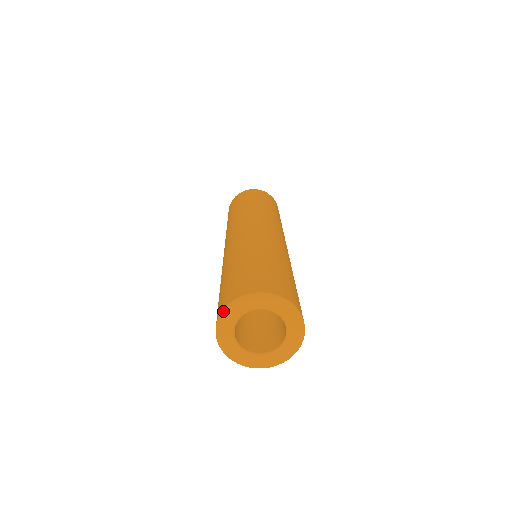
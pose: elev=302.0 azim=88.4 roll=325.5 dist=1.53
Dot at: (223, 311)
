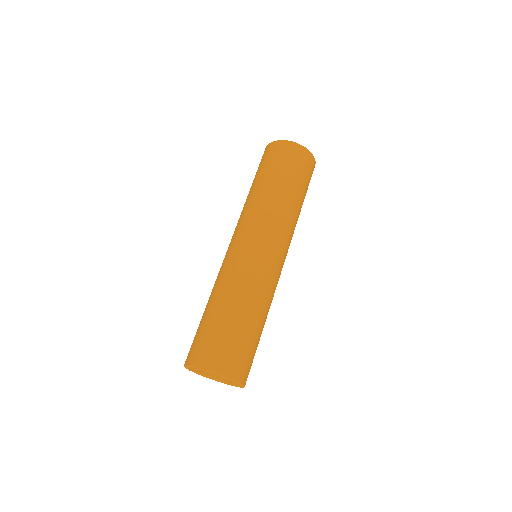
Dot at: (190, 366)
